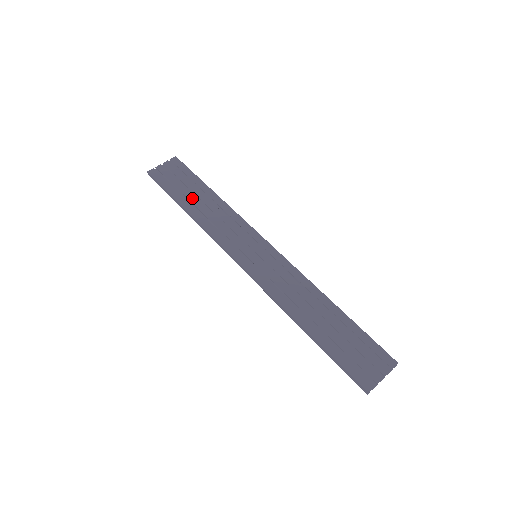
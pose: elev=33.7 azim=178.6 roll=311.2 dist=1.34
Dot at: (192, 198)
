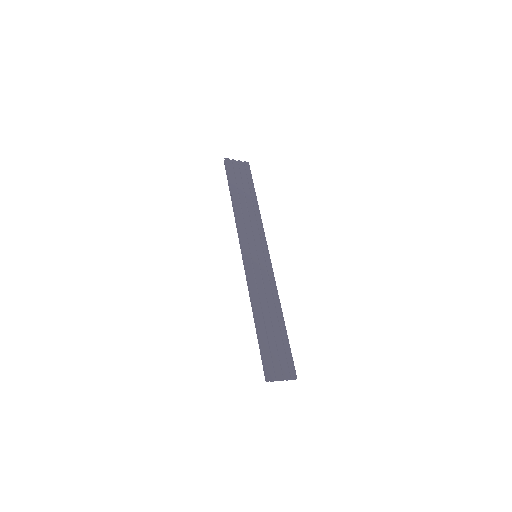
Dot at: (241, 194)
